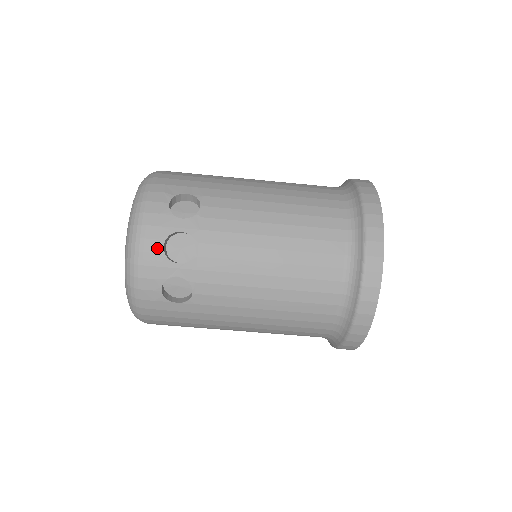
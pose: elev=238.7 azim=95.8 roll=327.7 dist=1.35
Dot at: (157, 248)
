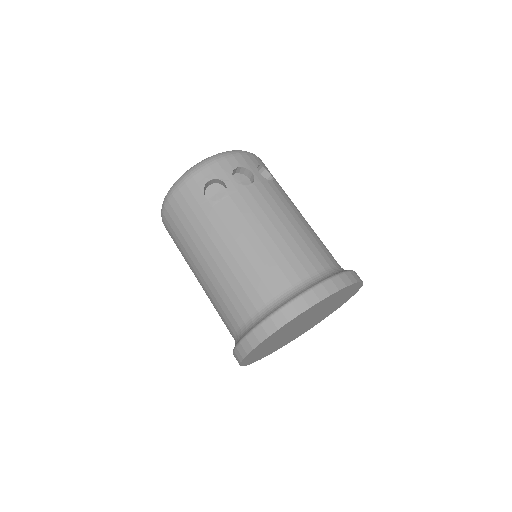
Dot at: (234, 164)
